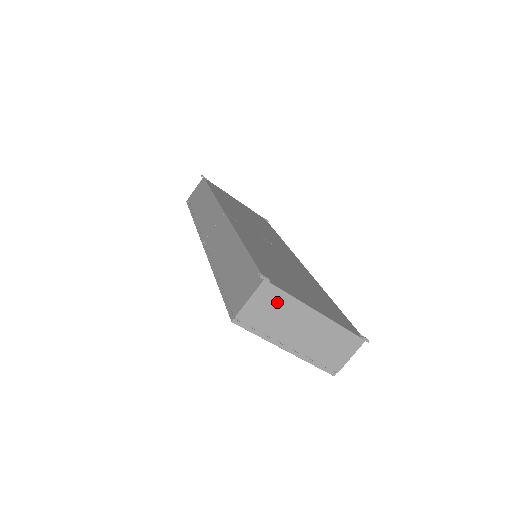
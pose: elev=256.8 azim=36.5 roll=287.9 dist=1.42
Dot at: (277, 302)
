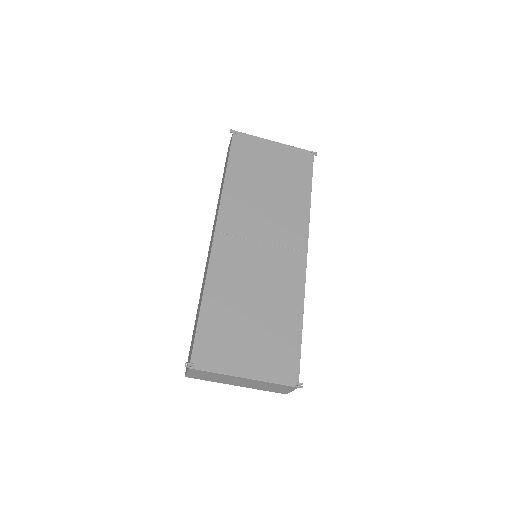
Dot at: (208, 374)
